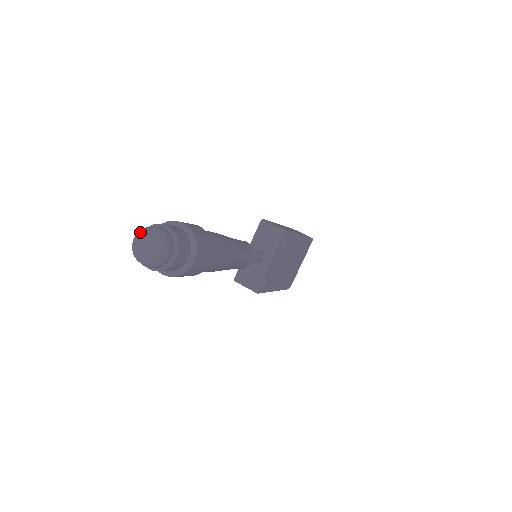
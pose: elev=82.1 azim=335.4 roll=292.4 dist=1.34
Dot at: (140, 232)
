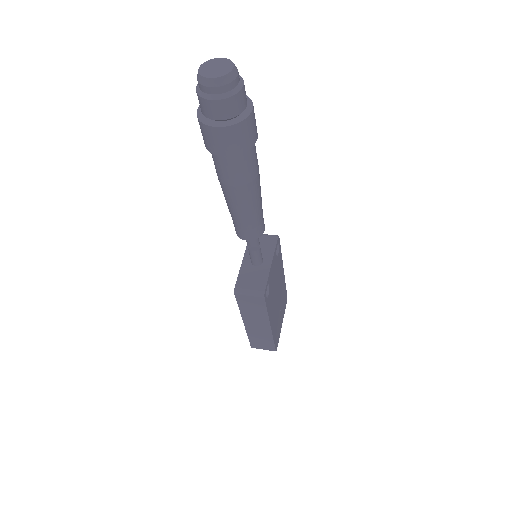
Dot at: (205, 62)
